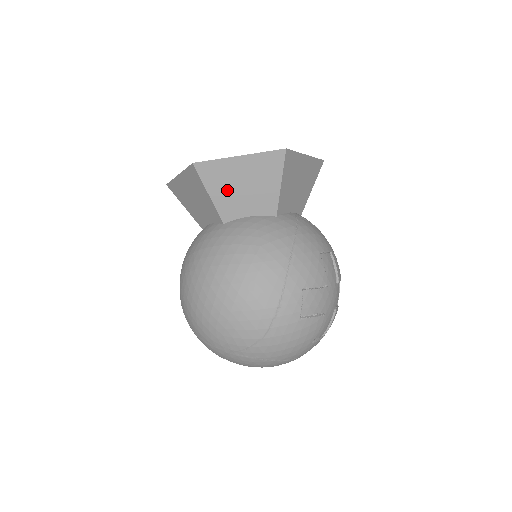
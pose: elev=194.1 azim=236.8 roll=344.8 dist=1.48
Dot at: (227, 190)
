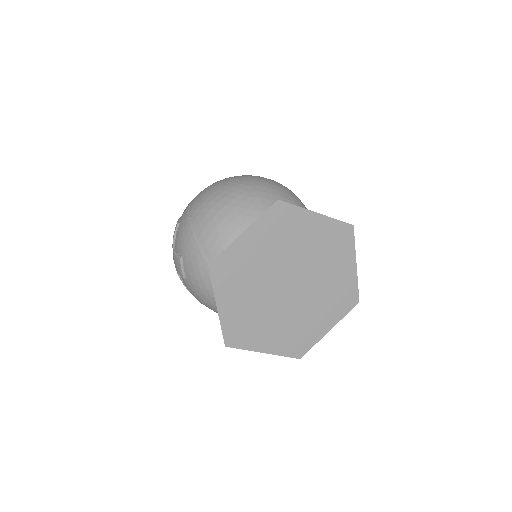
Dot at: occluded
